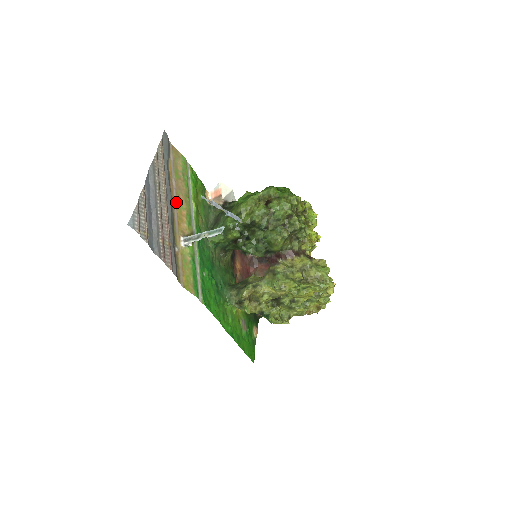
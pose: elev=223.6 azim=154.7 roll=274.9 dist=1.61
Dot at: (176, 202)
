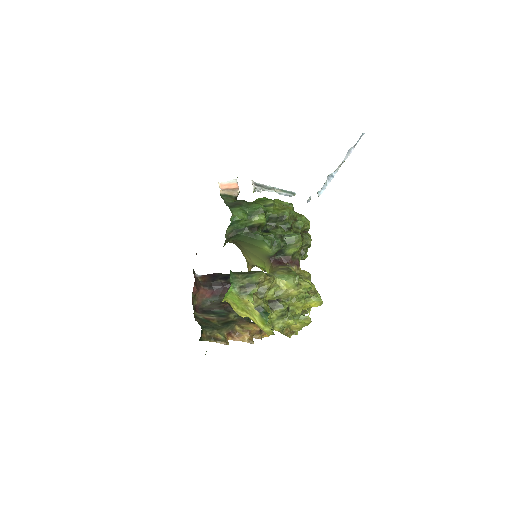
Dot at: occluded
